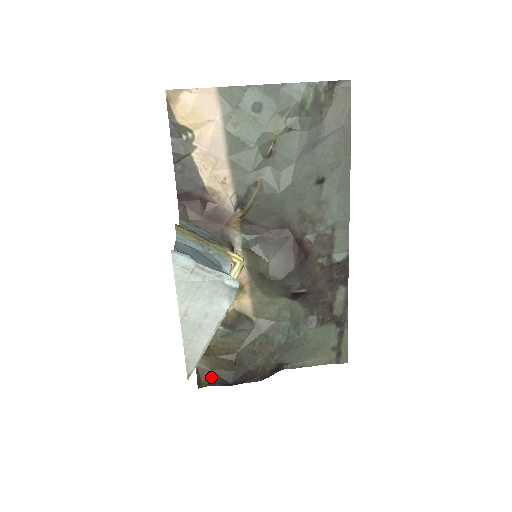
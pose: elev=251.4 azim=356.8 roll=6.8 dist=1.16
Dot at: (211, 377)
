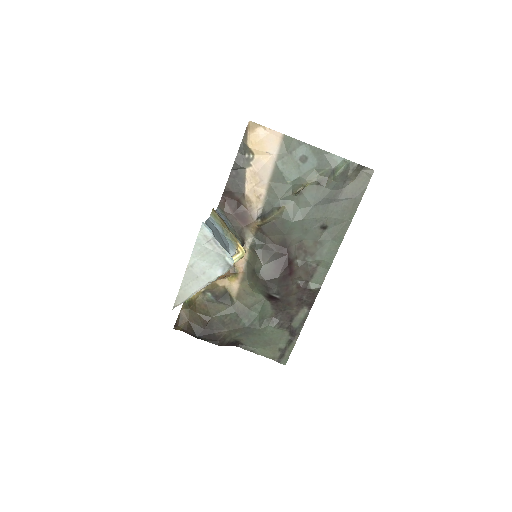
Dot at: (186, 325)
